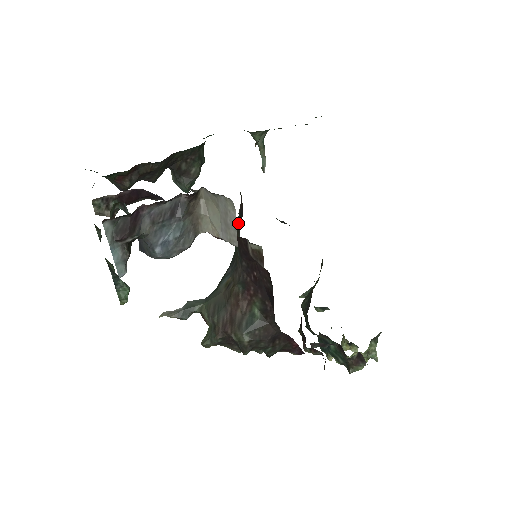
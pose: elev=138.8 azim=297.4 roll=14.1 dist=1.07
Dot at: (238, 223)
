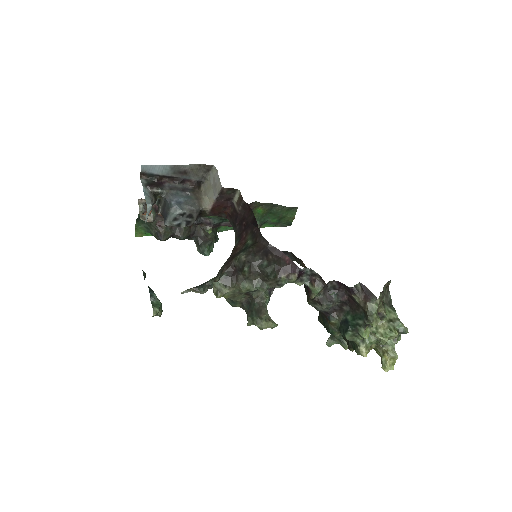
Dot at: occluded
